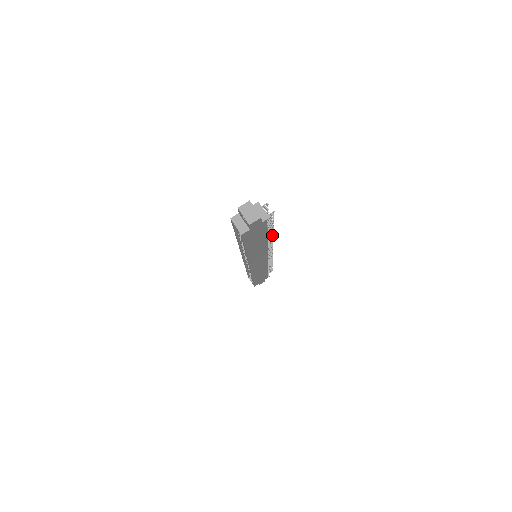
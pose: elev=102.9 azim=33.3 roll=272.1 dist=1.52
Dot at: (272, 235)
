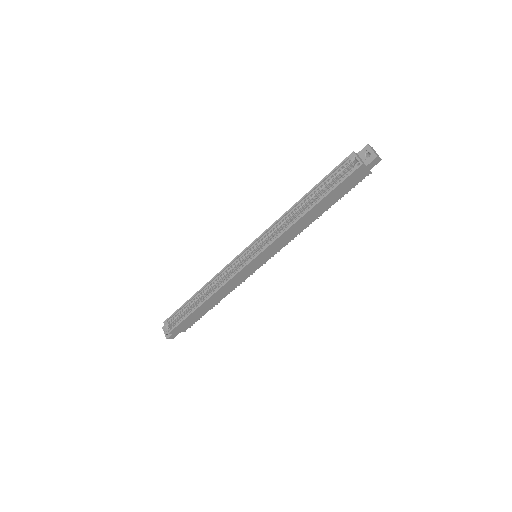
Dot at: (311, 223)
